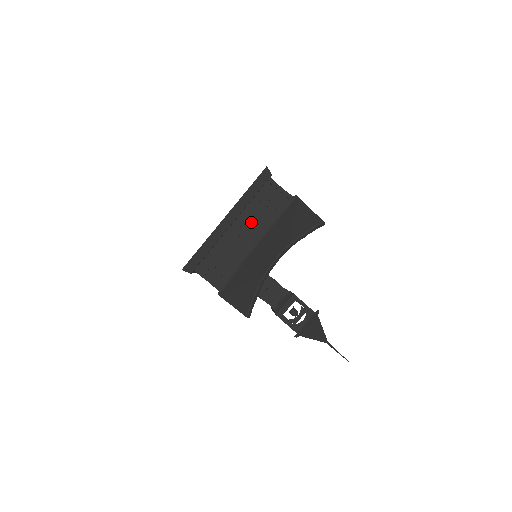
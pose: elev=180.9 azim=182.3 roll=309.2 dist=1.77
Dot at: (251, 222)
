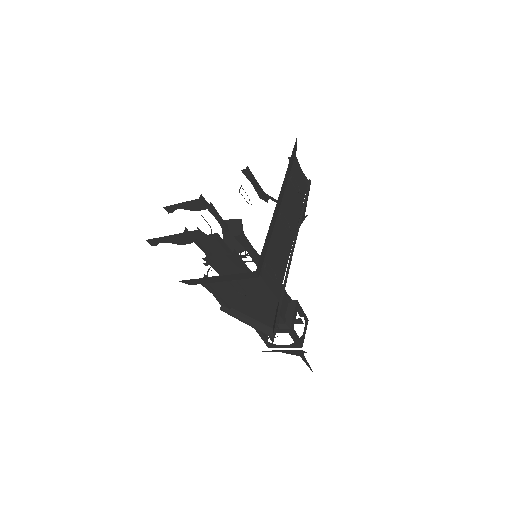
Dot at: (288, 206)
